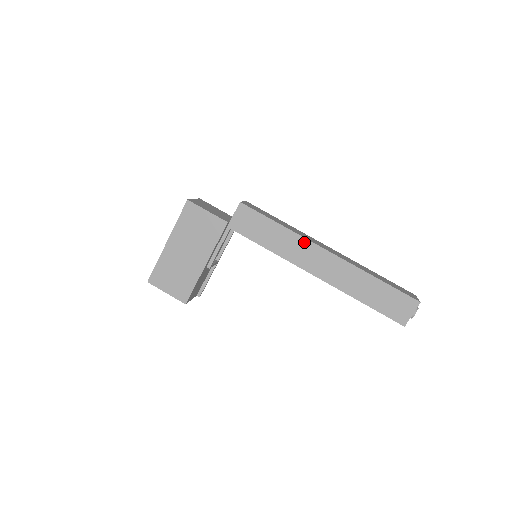
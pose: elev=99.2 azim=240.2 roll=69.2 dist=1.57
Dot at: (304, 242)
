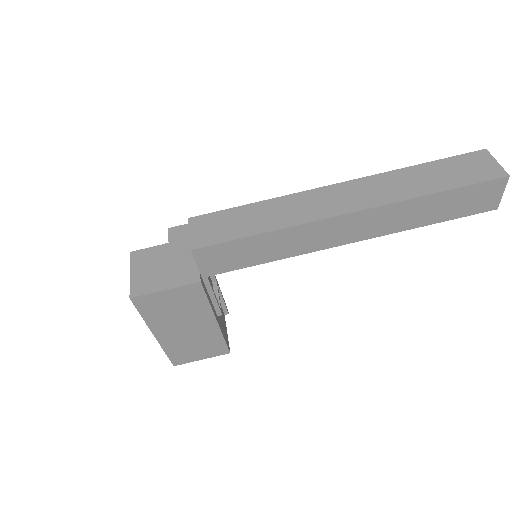
Dot at: (310, 227)
